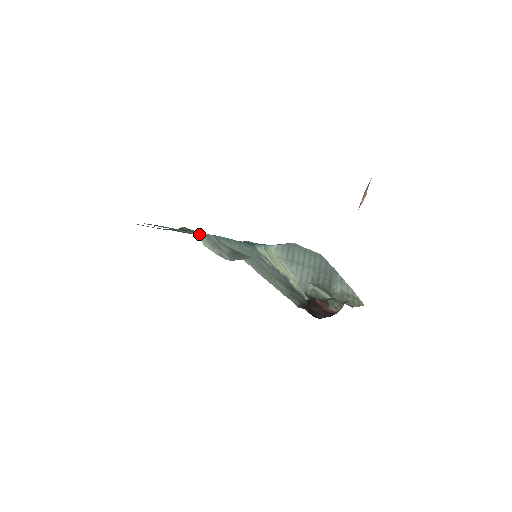
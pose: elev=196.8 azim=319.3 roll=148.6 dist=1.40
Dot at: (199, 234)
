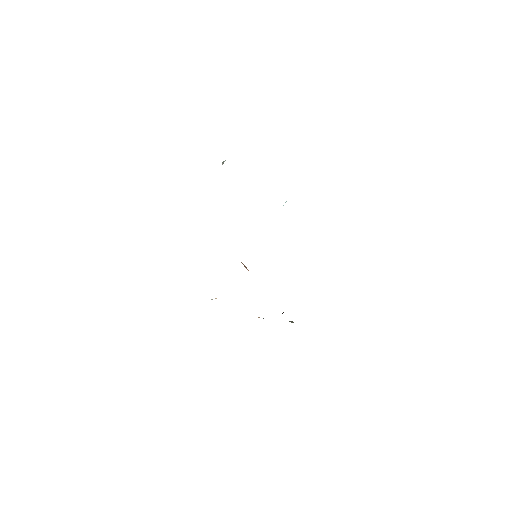
Dot at: occluded
